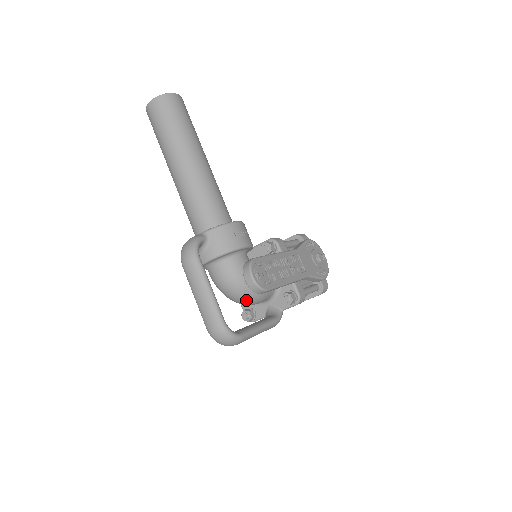
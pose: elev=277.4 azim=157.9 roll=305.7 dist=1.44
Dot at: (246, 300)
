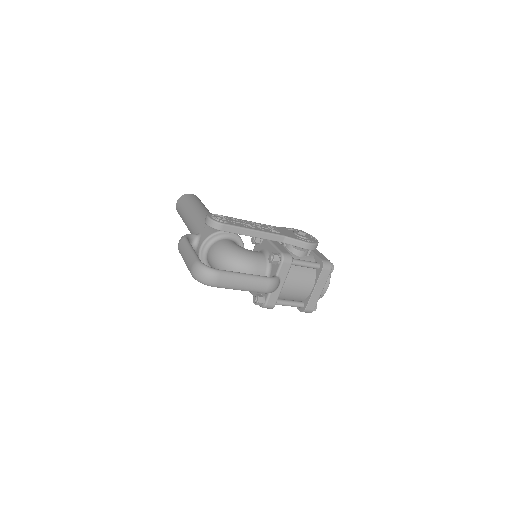
Dot at: (236, 268)
